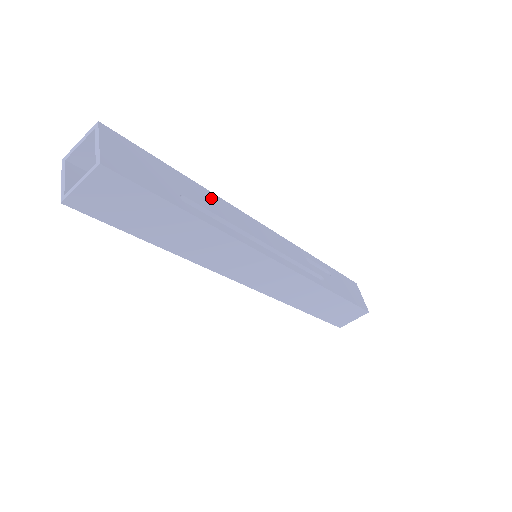
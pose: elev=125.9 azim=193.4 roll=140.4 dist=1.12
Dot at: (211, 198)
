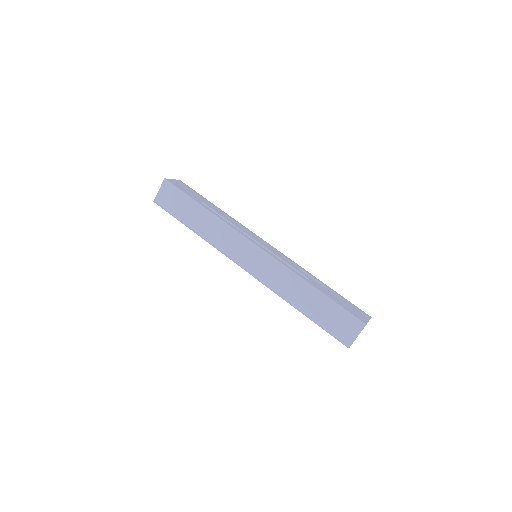
Dot at: (226, 215)
